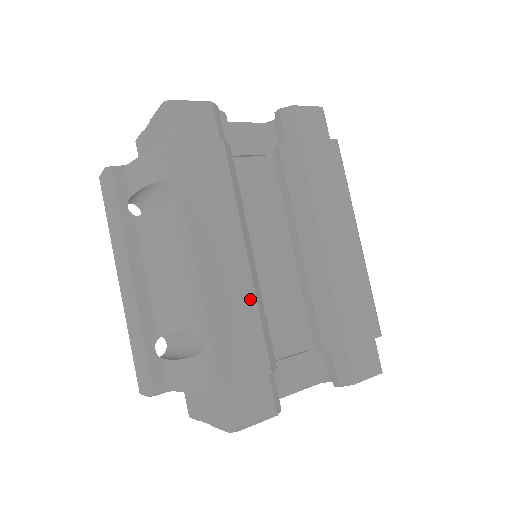
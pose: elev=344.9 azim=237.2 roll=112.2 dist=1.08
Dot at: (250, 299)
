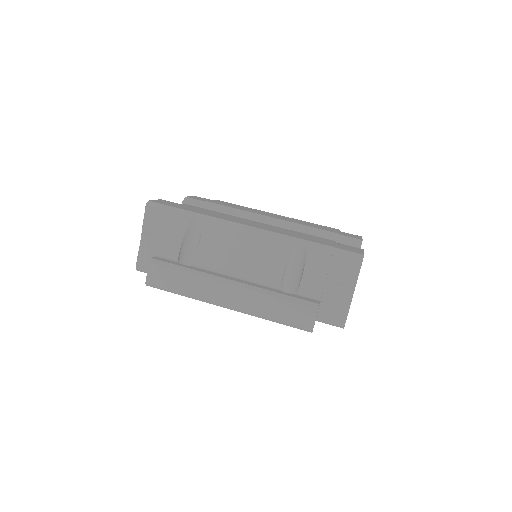
Dot at: (286, 230)
